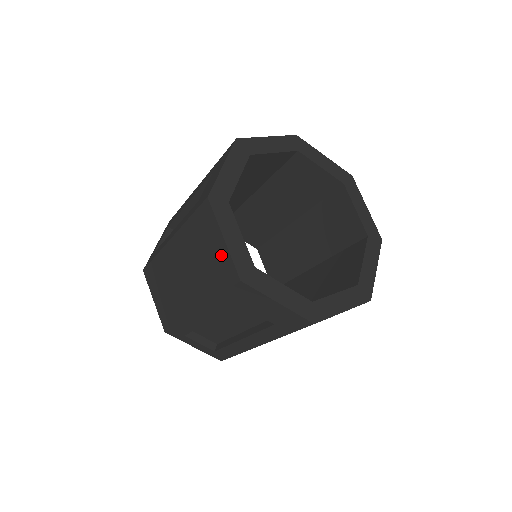
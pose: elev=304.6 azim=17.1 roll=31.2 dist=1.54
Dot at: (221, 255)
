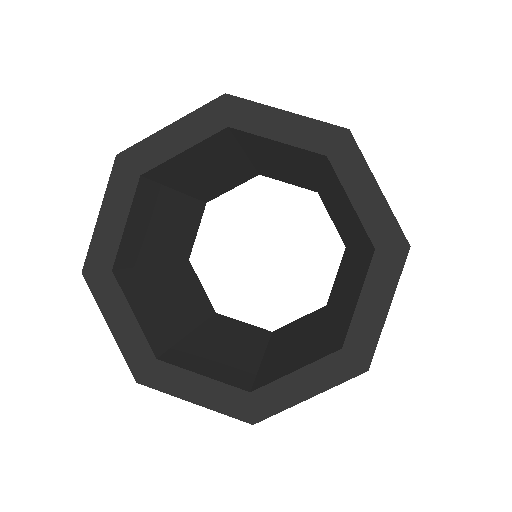
Dot at: occluded
